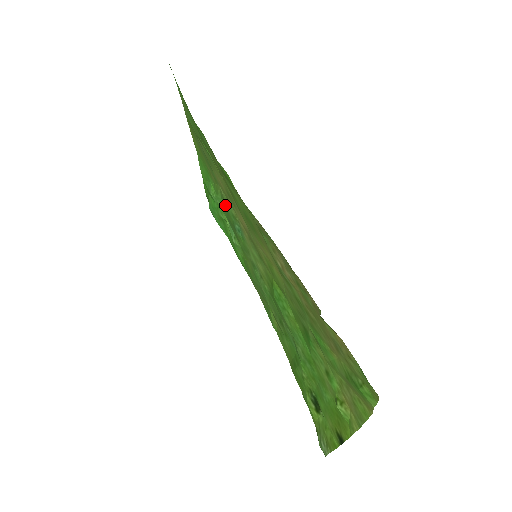
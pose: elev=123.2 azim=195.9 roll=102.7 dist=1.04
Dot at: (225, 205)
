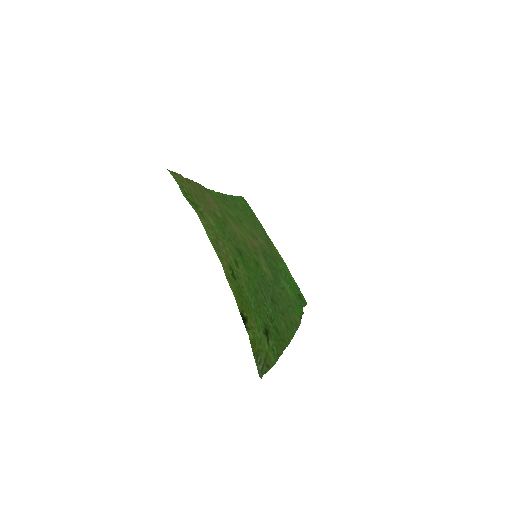
Dot at: (271, 260)
